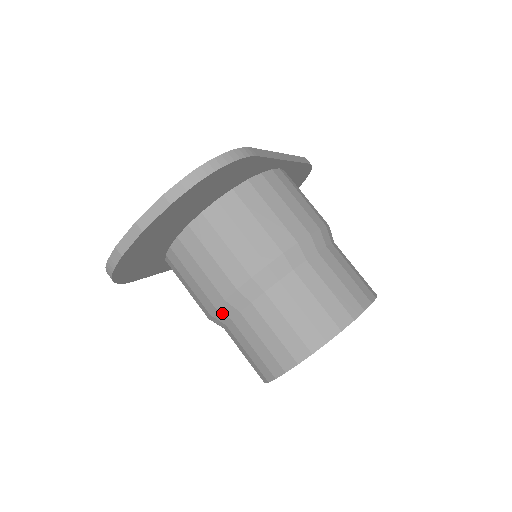
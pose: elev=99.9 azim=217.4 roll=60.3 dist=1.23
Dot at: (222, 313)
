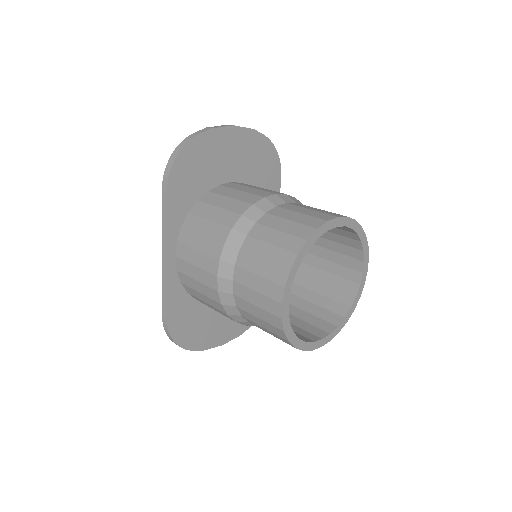
Dot at: (258, 208)
